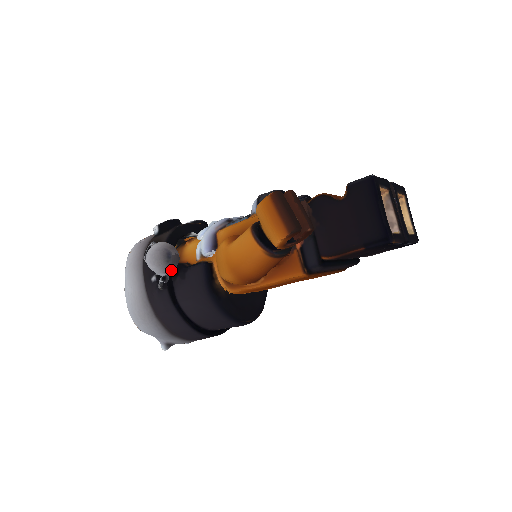
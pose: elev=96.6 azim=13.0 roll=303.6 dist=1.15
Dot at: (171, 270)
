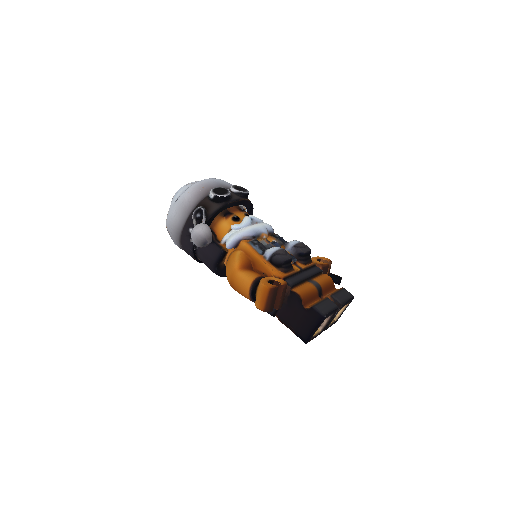
Dot at: occluded
